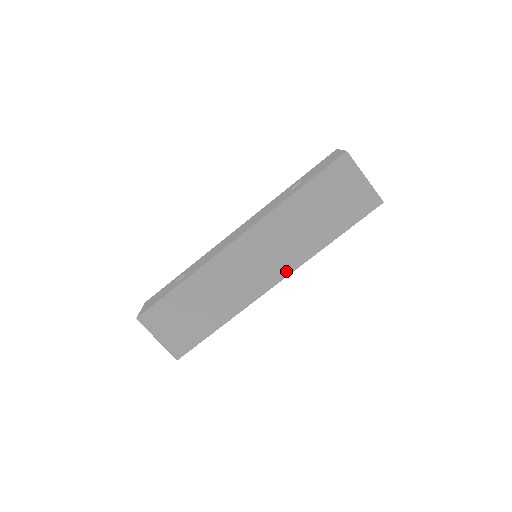
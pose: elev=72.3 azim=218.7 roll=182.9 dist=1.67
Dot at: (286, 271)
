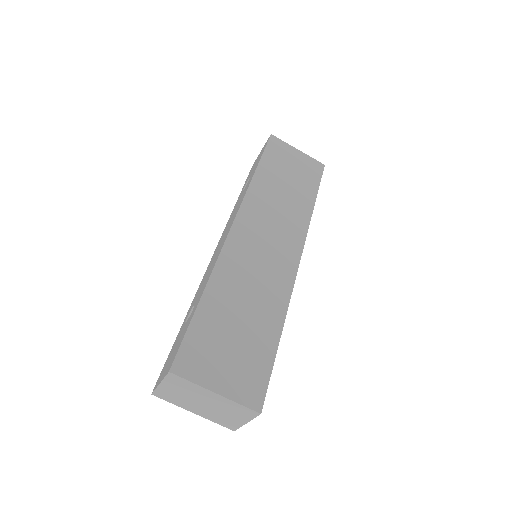
Dot at: (299, 242)
